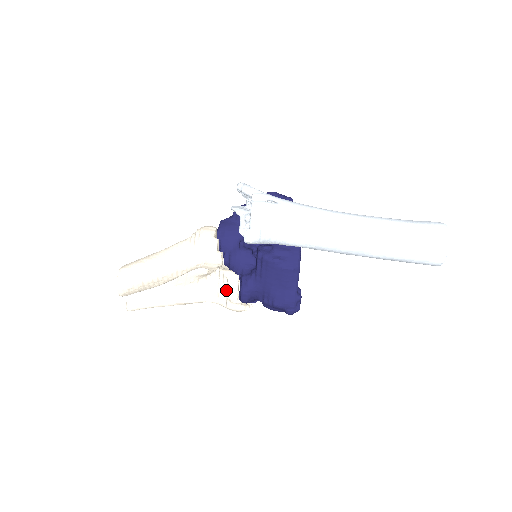
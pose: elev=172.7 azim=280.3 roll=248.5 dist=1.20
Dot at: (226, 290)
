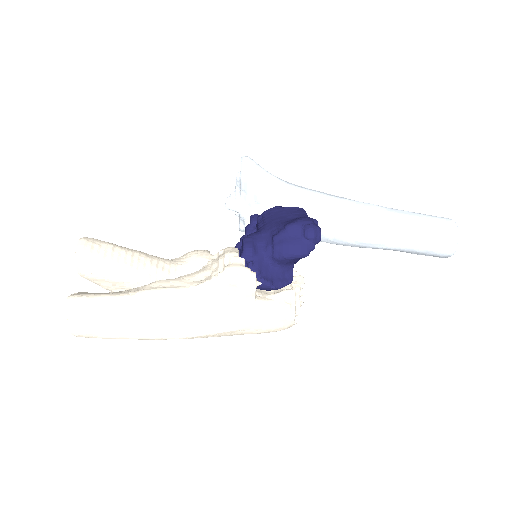
Dot at: (223, 258)
